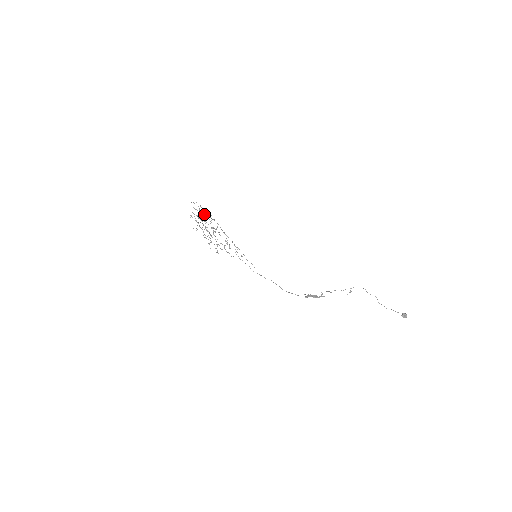
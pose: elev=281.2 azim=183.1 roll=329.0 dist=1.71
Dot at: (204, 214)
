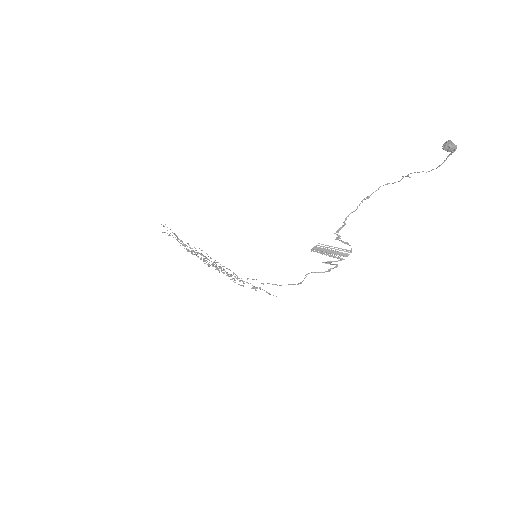
Dot at: (215, 265)
